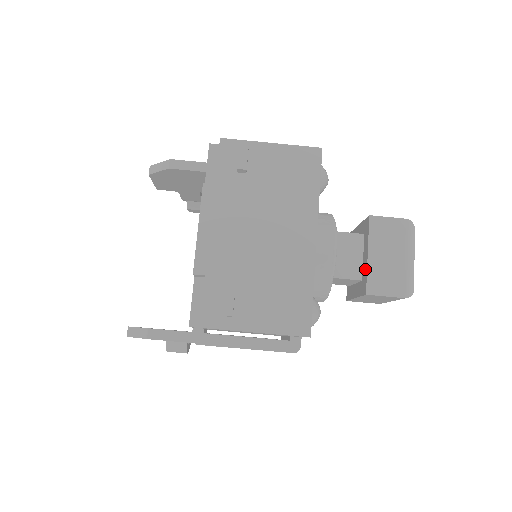
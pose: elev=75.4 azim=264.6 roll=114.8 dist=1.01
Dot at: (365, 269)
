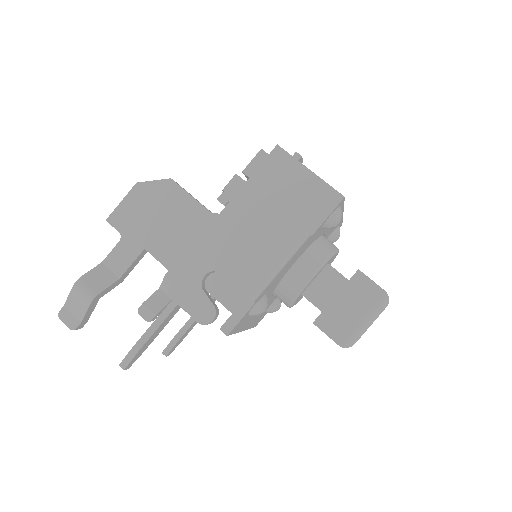
Dot at: occluded
